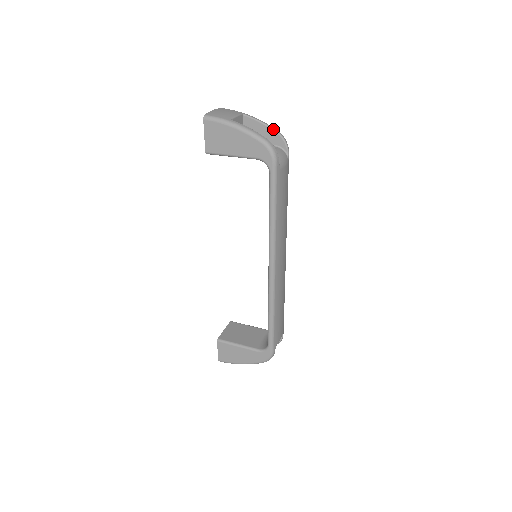
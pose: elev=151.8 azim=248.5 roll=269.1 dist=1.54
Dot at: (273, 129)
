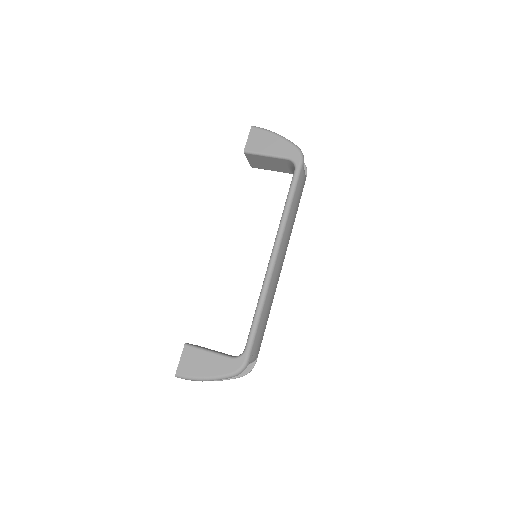
Dot at: occluded
